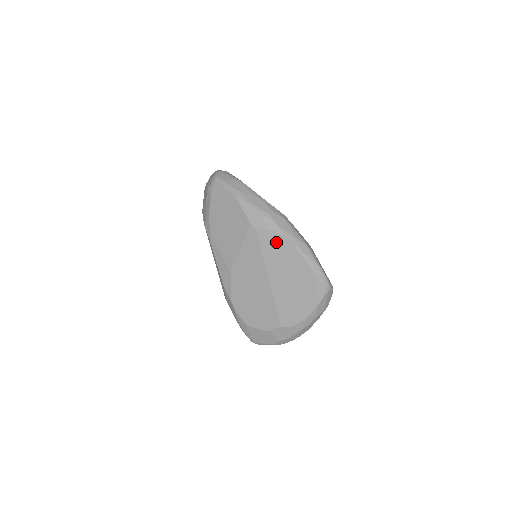
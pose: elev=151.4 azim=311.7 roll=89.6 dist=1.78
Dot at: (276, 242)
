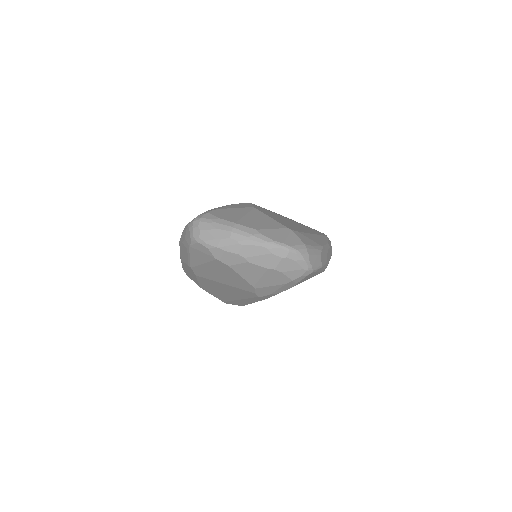
Dot at: occluded
